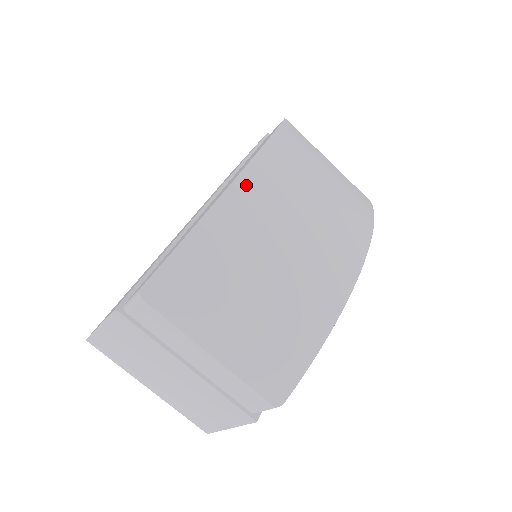
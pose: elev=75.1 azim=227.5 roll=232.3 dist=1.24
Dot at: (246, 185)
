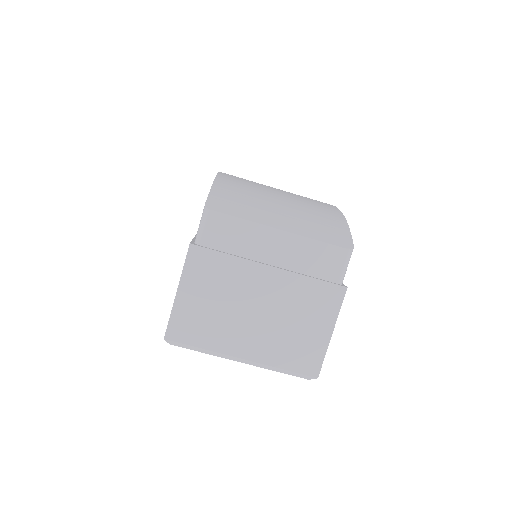
Dot at: (227, 174)
